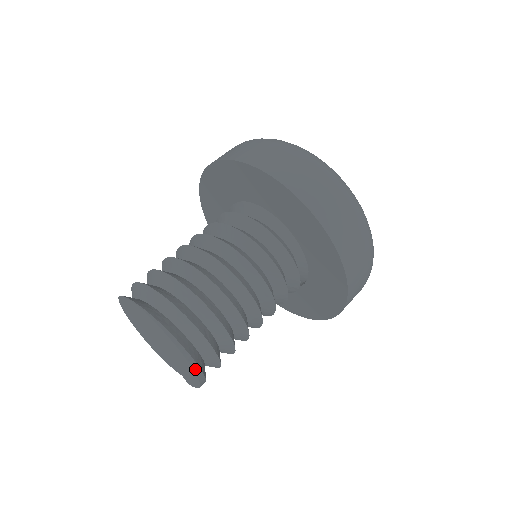
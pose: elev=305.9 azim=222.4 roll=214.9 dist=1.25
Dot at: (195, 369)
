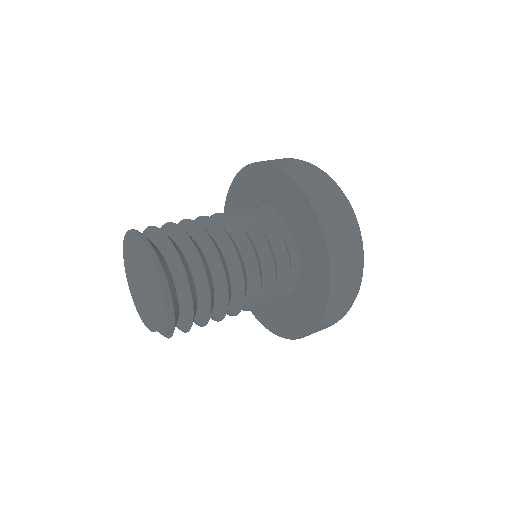
Dot at: (157, 265)
